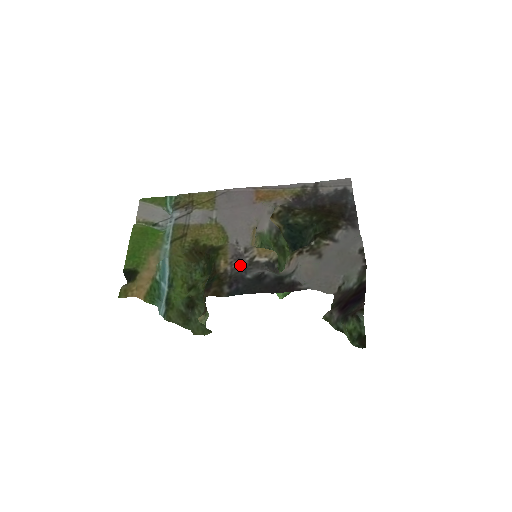
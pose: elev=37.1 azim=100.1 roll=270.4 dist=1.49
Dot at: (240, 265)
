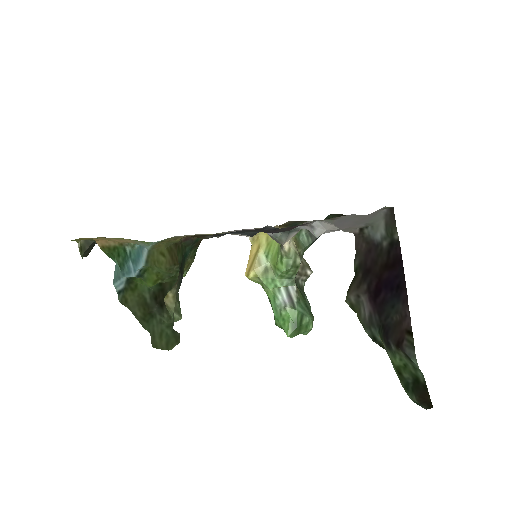
Dot at: occluded
